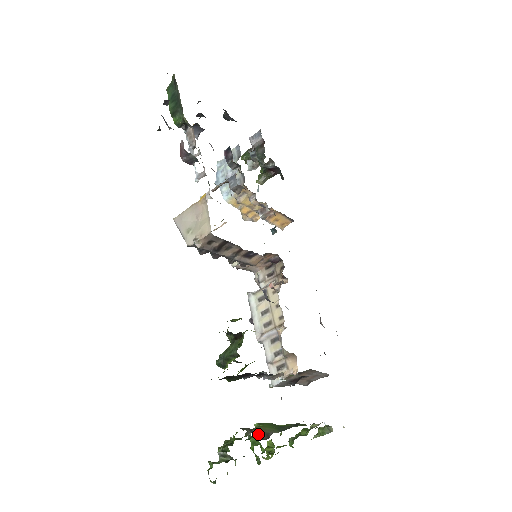
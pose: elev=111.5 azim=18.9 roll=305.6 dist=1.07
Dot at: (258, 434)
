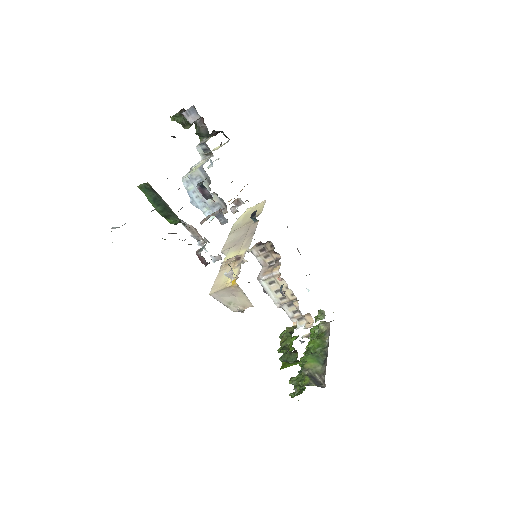
Dot at: (315, 378)
